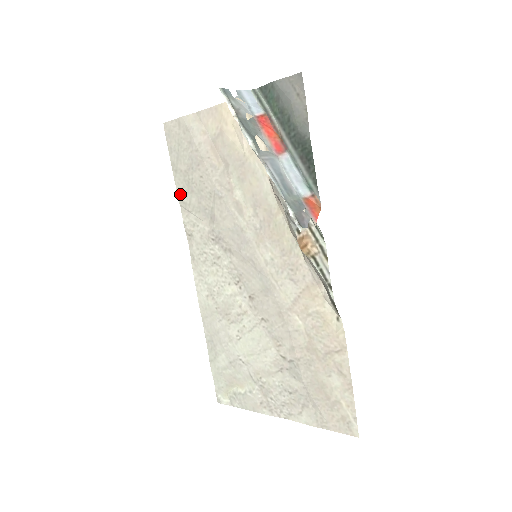
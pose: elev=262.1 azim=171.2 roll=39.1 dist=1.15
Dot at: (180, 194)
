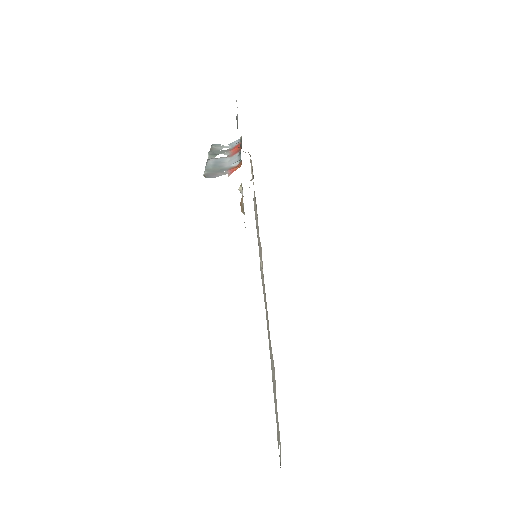
Dot at: occluded
